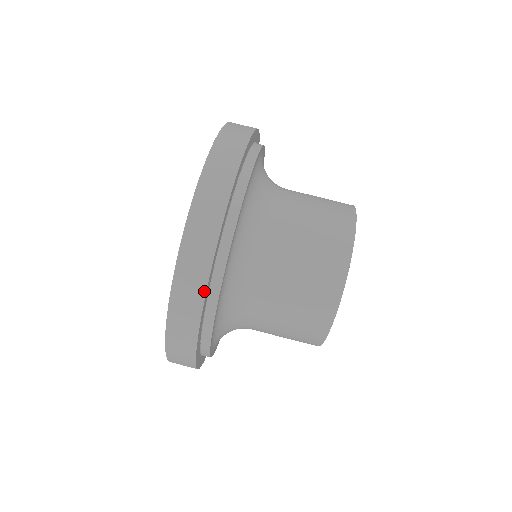
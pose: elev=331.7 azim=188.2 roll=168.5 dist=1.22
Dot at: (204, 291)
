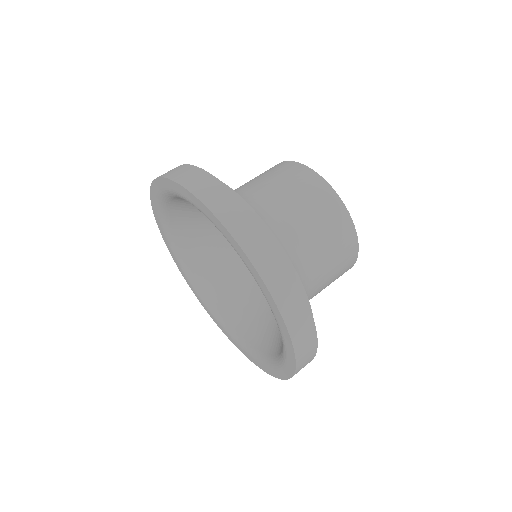
Dot at: (257, 221)
